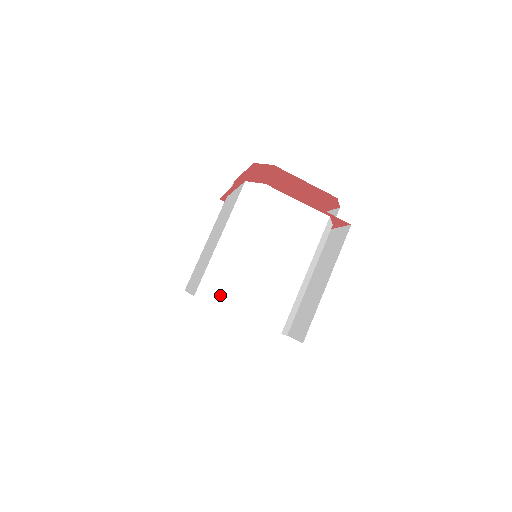
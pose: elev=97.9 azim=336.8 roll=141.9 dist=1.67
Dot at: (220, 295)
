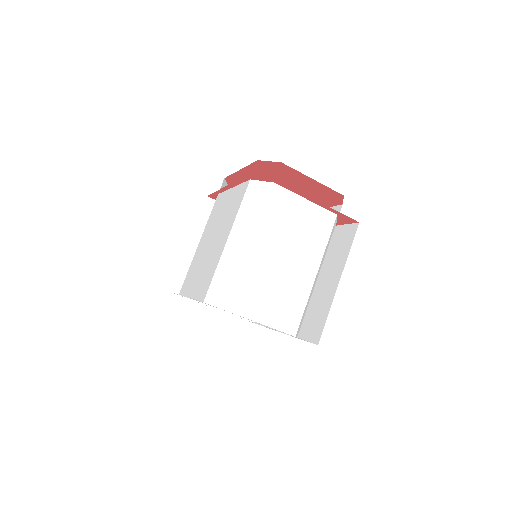
Dot at: (234, 301)
